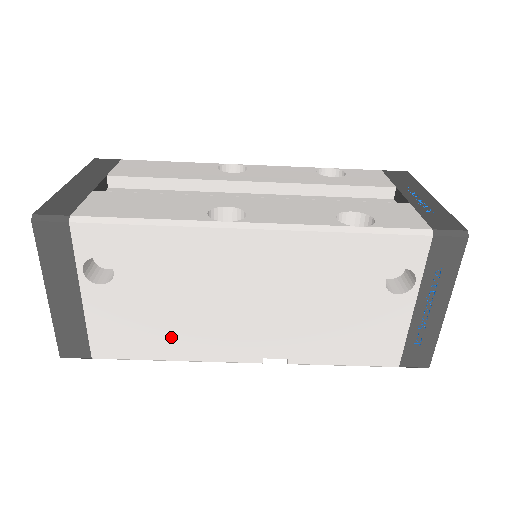
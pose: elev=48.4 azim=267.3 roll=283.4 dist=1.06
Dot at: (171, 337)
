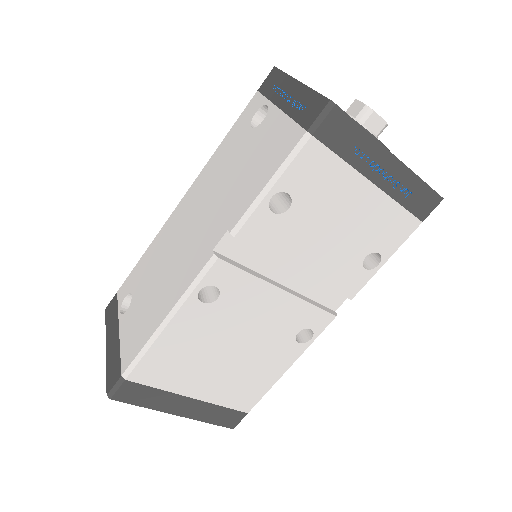
Dot at: (159, 304)
